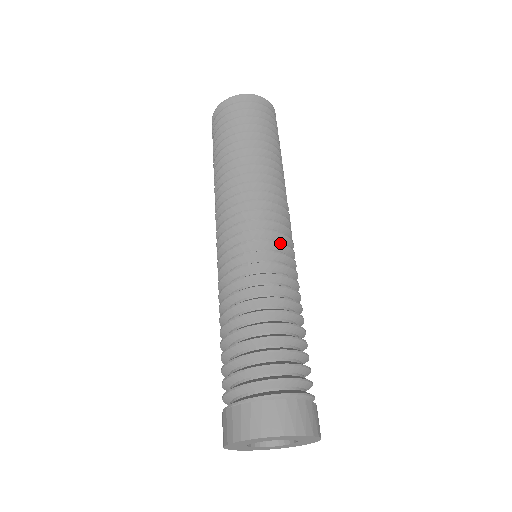
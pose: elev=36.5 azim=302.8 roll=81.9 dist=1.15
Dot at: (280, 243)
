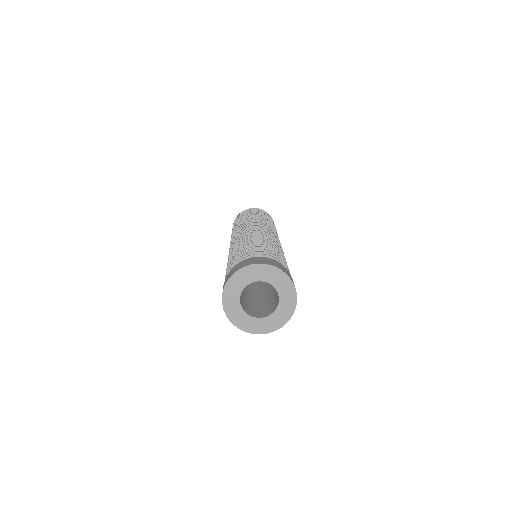
Dot at: occluded
